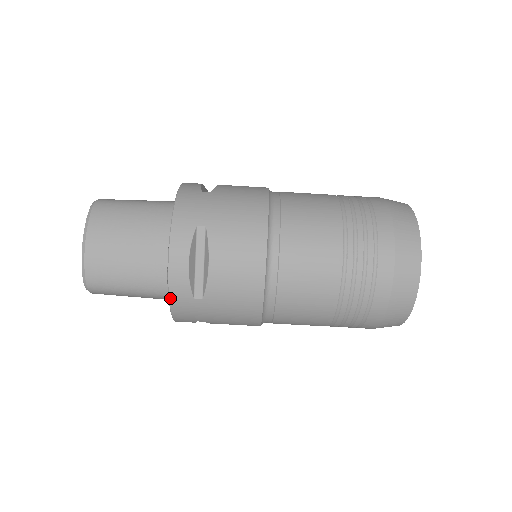
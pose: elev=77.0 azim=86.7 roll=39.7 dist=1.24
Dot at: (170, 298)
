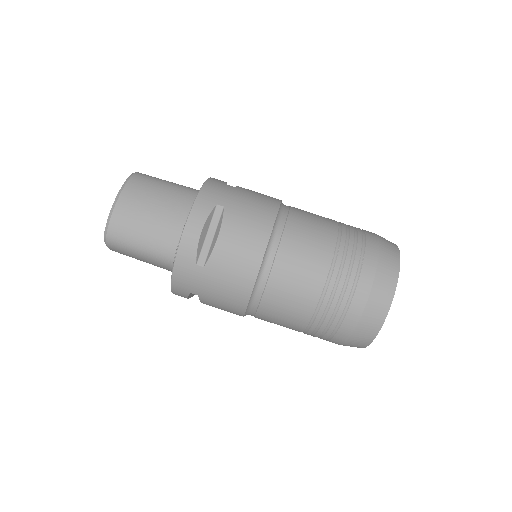
Dot at: (176, 259)
